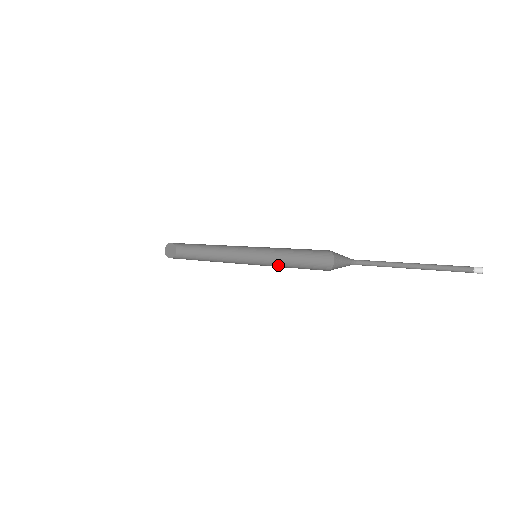
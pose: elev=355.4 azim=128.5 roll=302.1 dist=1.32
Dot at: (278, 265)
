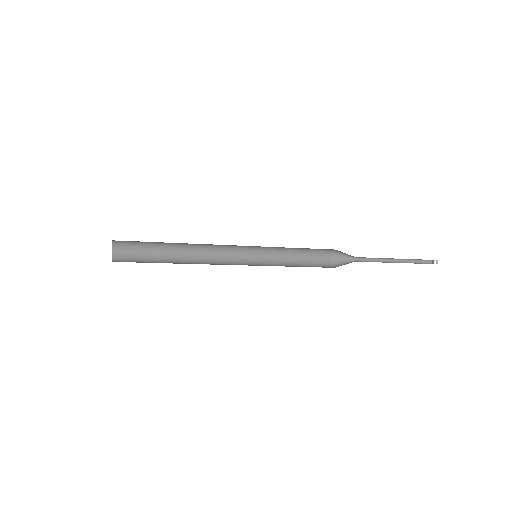
Dot at: occluded
